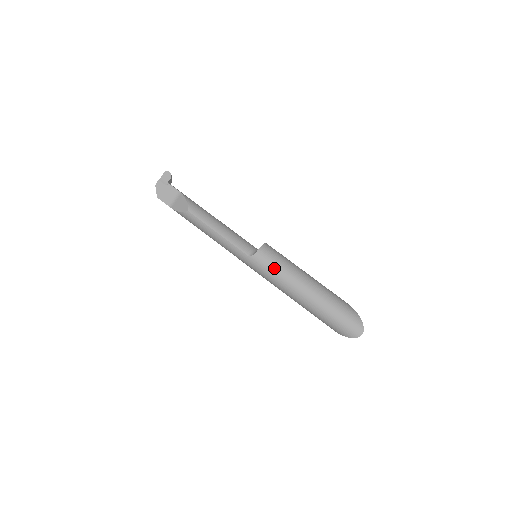
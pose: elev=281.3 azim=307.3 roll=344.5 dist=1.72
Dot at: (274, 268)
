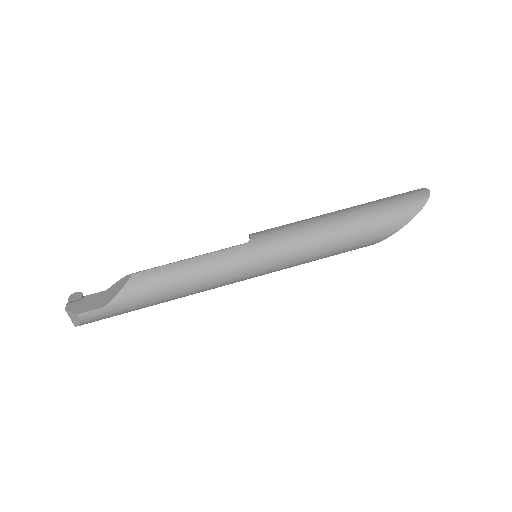
Dot at: (284, 227)
